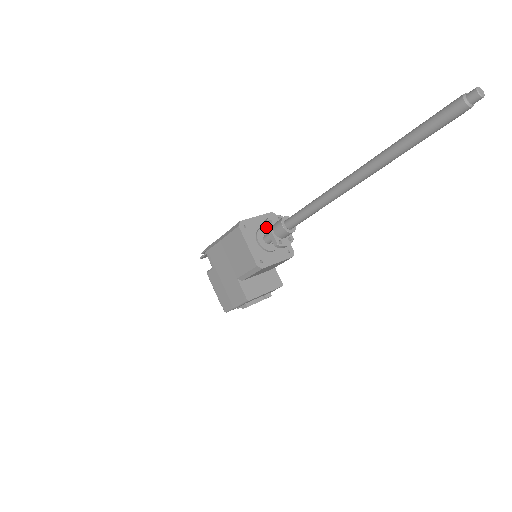
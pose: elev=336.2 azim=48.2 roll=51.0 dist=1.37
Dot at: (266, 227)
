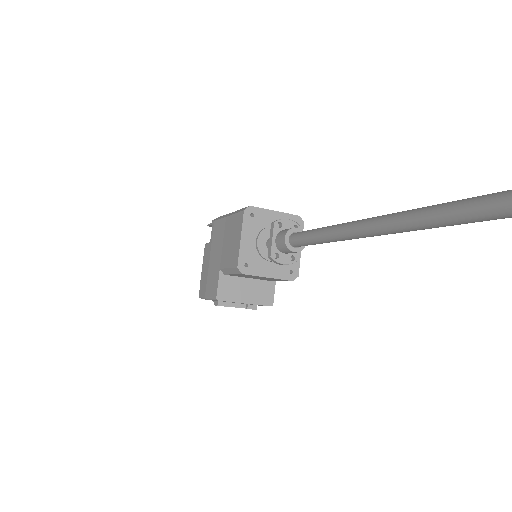
Dot at: (271, 228)
